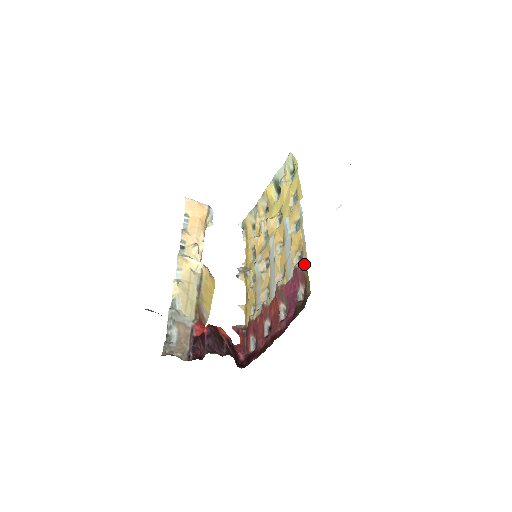
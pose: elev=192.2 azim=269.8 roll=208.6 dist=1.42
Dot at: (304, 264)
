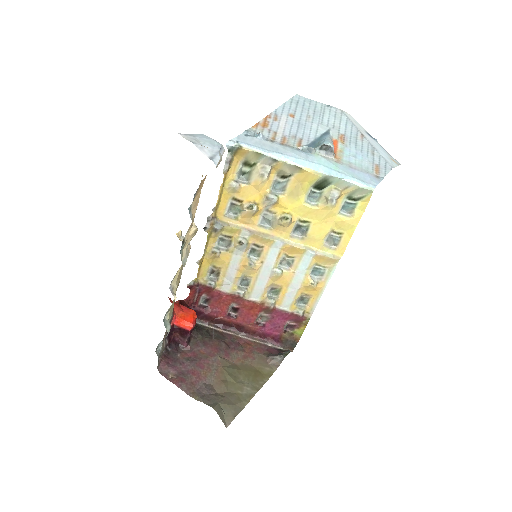
Dot at: (308, 319)
